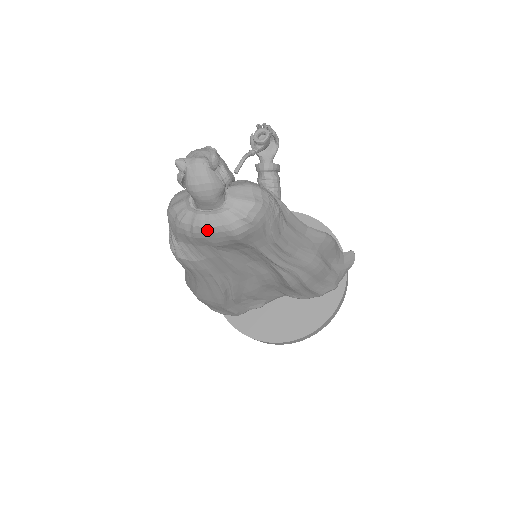
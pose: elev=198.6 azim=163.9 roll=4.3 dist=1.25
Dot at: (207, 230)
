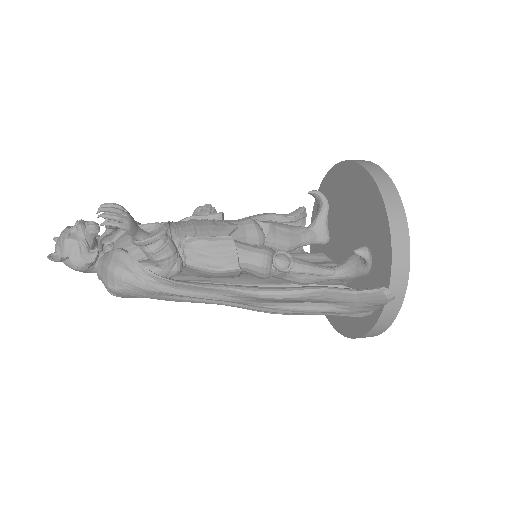
Dot at: occluded
